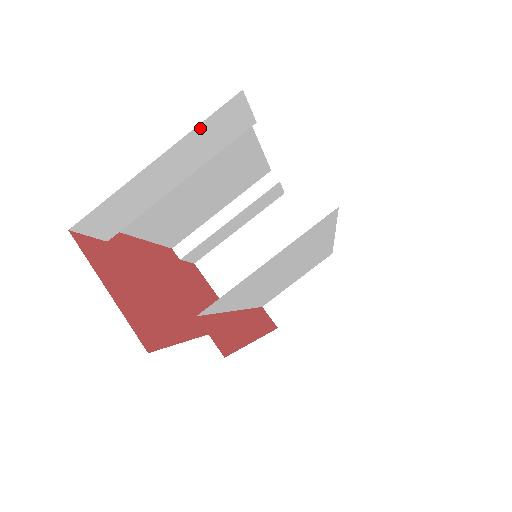
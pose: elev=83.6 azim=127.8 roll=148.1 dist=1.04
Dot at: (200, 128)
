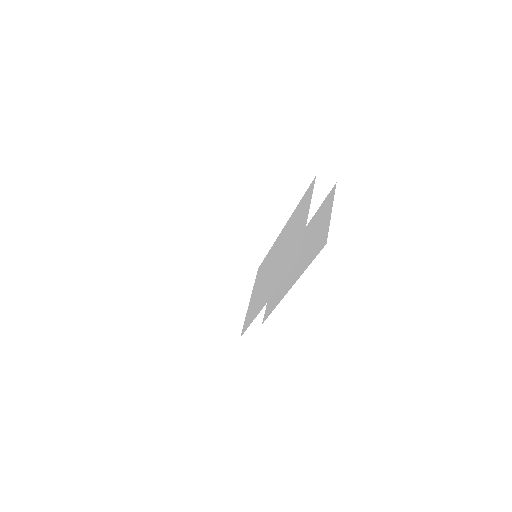
Dot at: occluded
